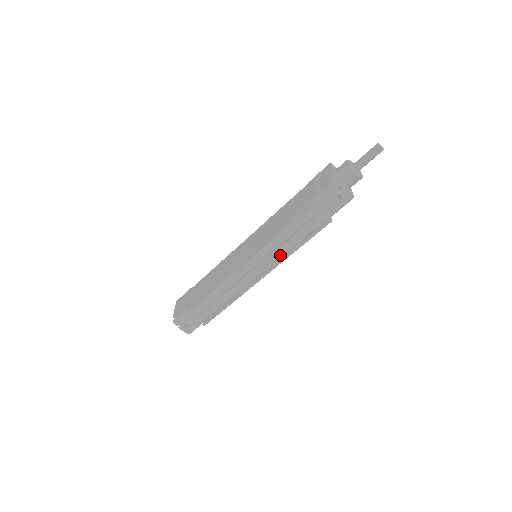
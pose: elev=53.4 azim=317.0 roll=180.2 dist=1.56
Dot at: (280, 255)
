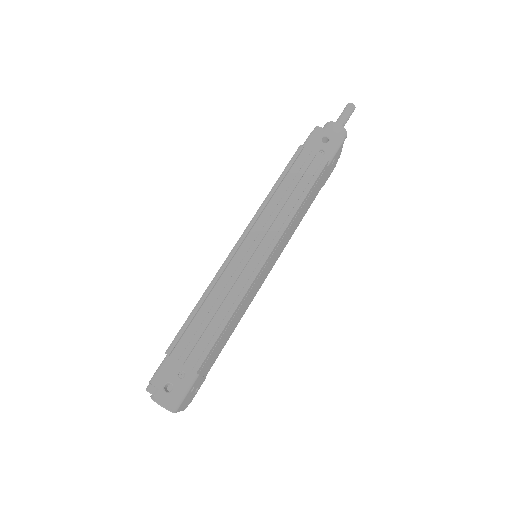
Dot at: (282, 224)
